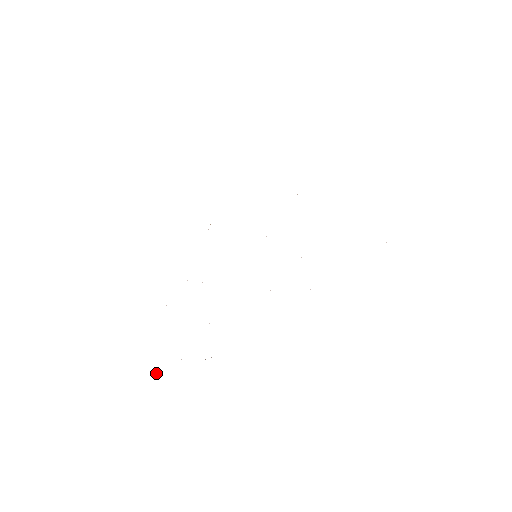
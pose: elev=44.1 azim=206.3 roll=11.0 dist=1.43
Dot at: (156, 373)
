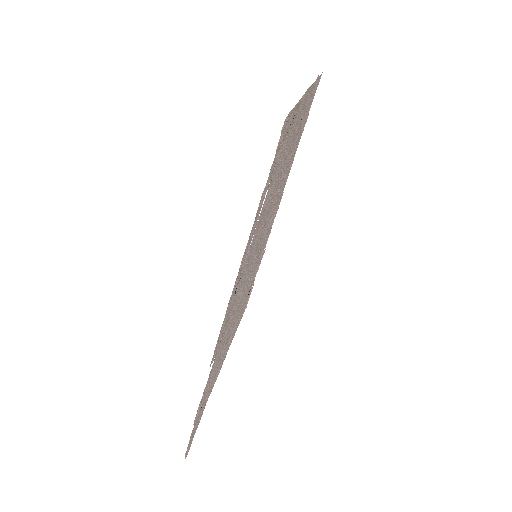
Dot at: (187, 451)
